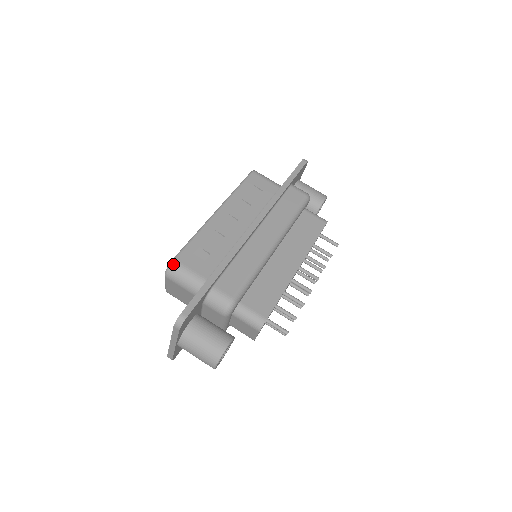
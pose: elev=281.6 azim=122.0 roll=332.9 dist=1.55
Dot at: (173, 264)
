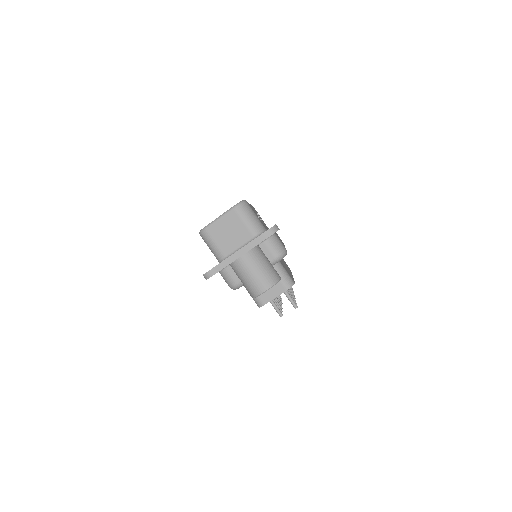
Dot at: (246, 202)
